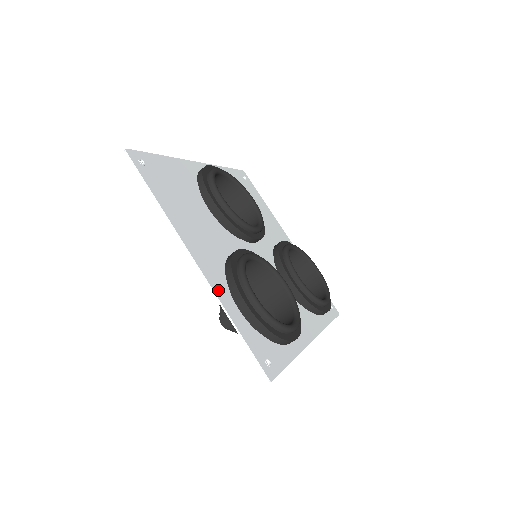
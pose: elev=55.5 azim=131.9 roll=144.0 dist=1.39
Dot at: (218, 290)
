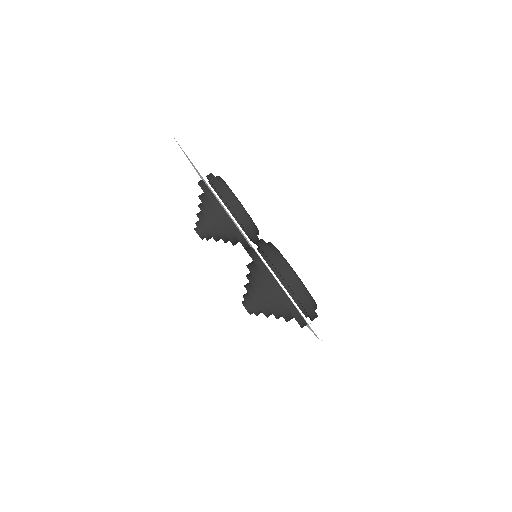
Dot at: occluded
